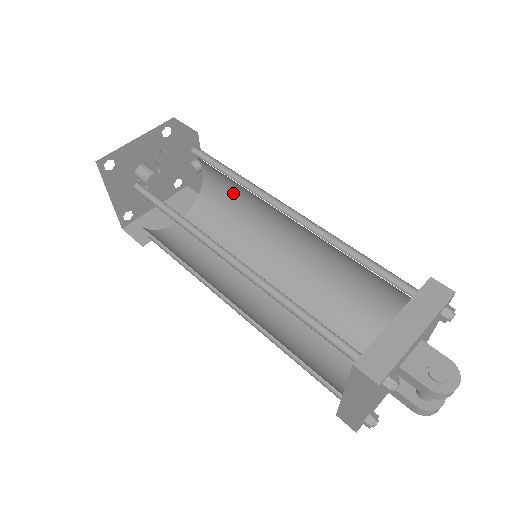
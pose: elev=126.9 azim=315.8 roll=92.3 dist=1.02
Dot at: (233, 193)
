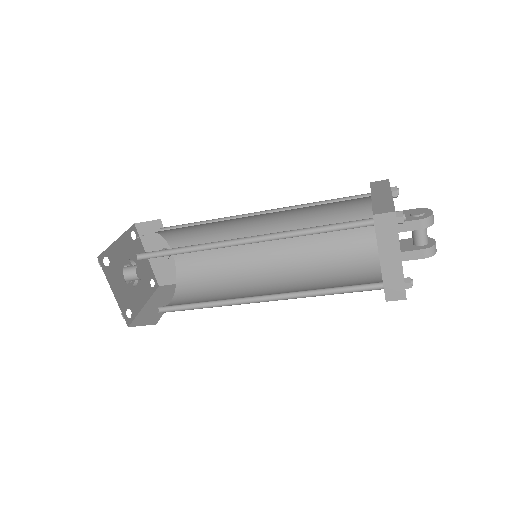
Dot at: (206, 250)
